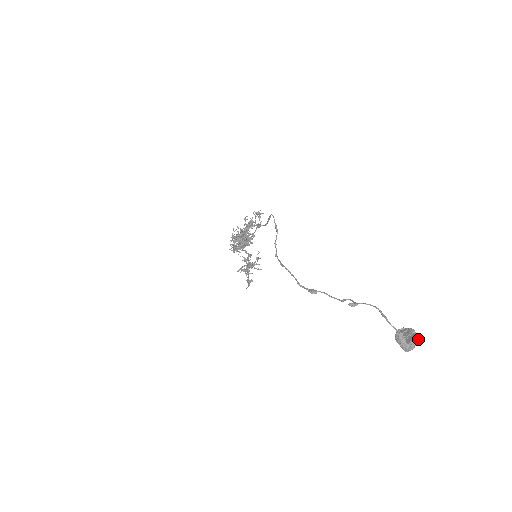
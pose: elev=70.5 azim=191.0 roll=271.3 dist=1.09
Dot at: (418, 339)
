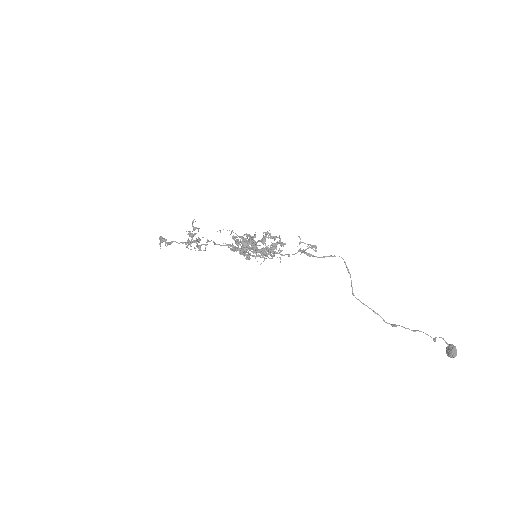
Dot at: (455, 349)
